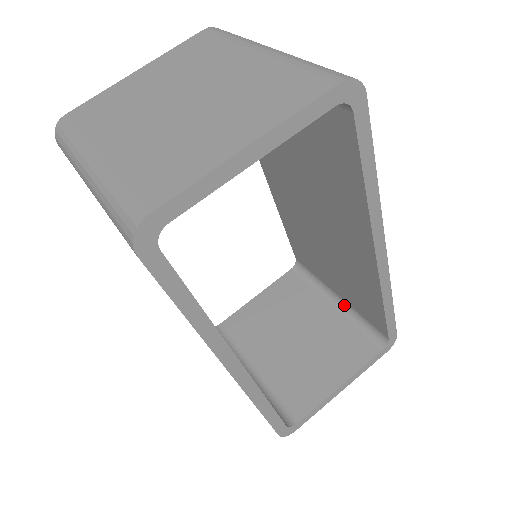
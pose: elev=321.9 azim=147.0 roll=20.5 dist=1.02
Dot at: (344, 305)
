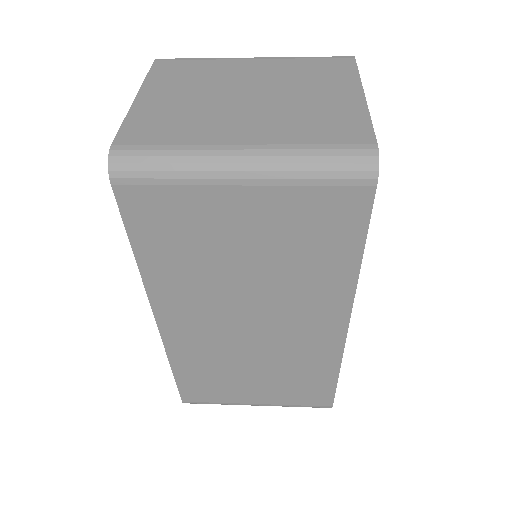
Dot at: occluded
